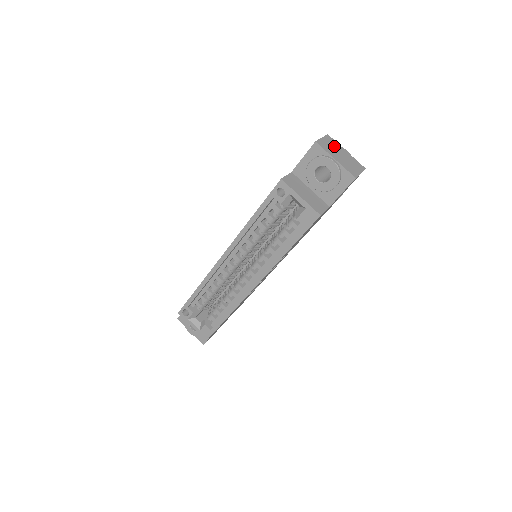
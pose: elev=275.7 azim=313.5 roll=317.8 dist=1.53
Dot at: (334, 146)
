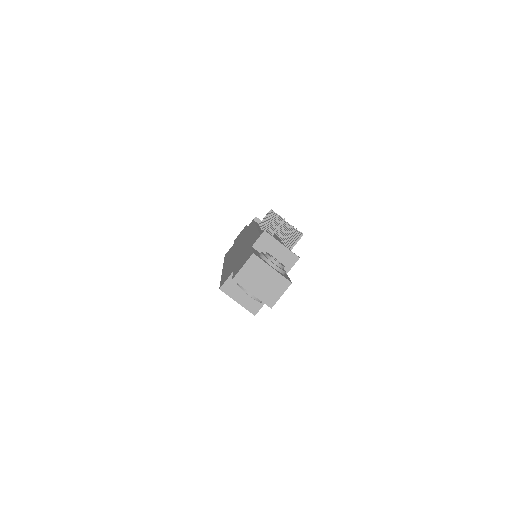
Dot at: (256, 271)
